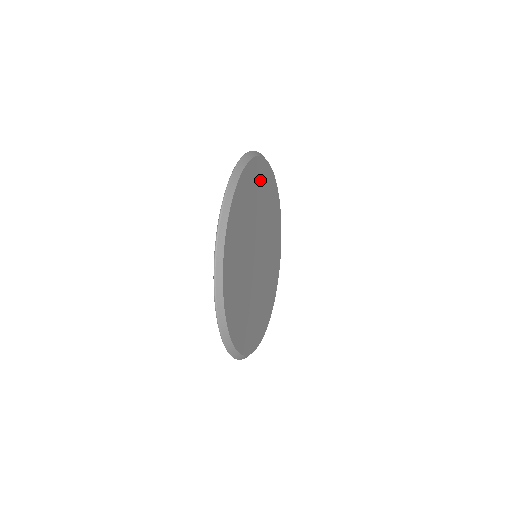
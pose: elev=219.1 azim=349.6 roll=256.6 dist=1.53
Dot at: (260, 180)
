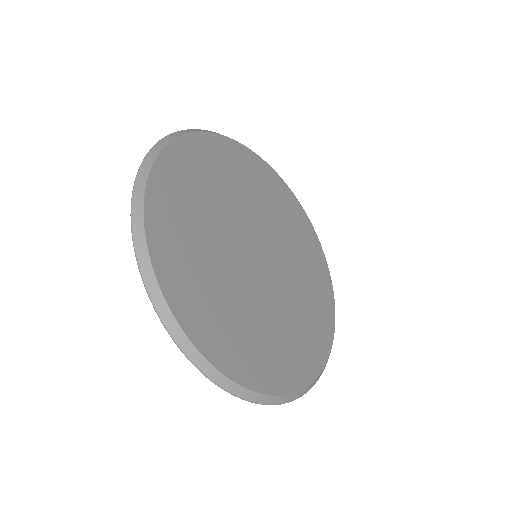
Dot at: (191, 171)
